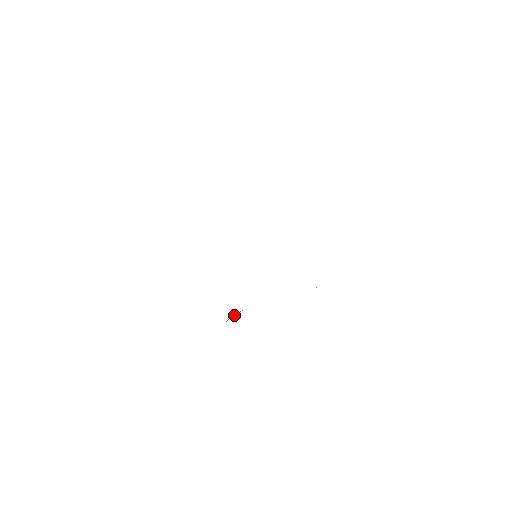
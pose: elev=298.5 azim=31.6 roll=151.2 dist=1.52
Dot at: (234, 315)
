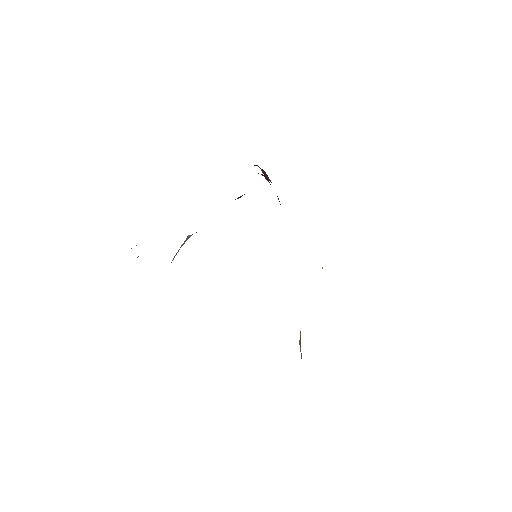
Dot at: (300, 345)
